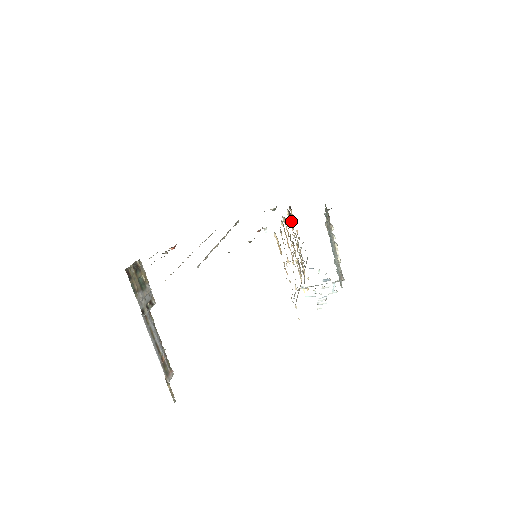
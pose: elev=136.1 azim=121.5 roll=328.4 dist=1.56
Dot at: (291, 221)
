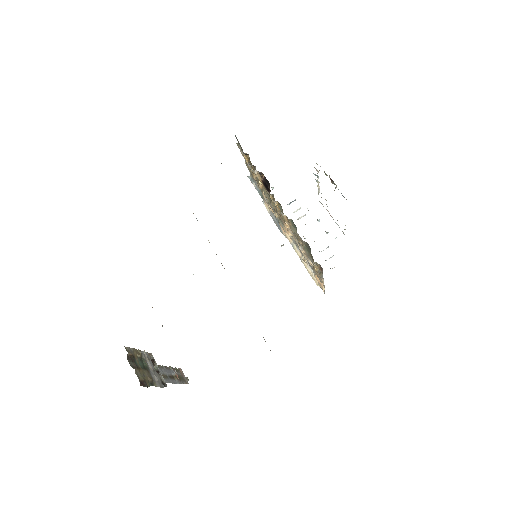
Dot at: (262, 179)
